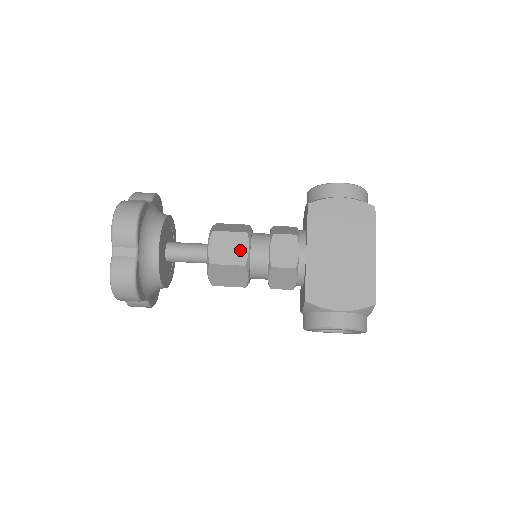
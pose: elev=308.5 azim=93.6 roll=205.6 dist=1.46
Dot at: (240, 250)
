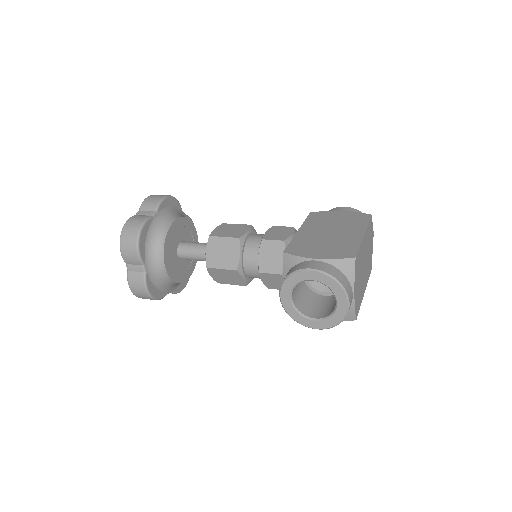
Dot at: (240, 231)
